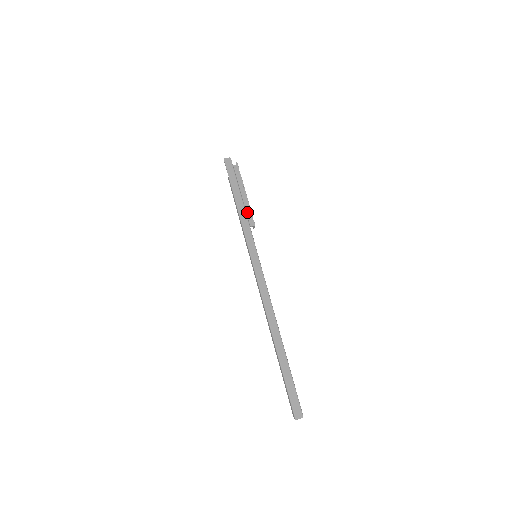
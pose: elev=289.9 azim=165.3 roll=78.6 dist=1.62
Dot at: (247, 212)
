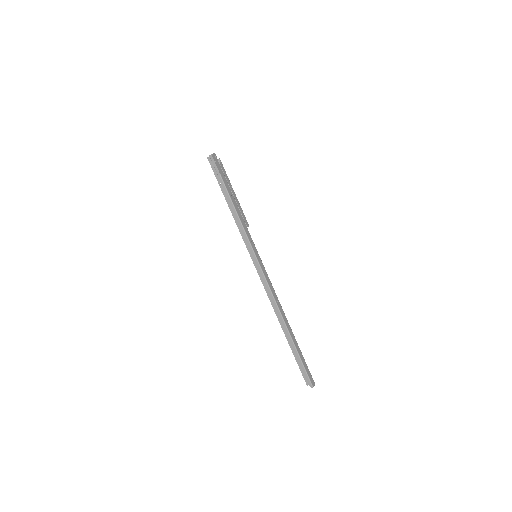
Dot at: (242, 213)
